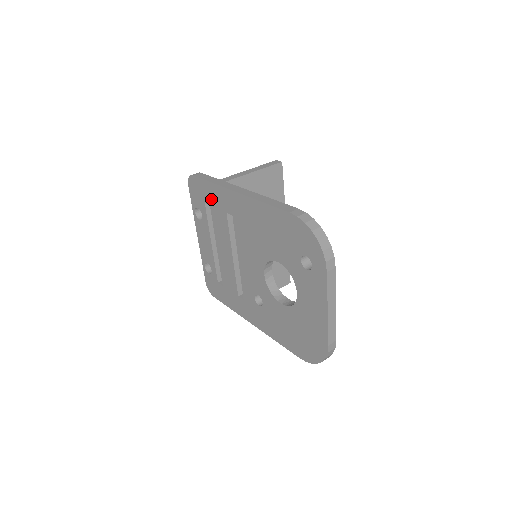
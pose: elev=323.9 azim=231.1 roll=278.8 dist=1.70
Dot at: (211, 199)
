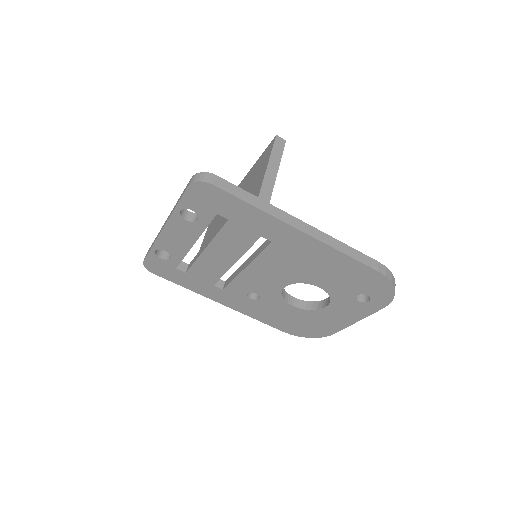
Dot at: (238, 217)
